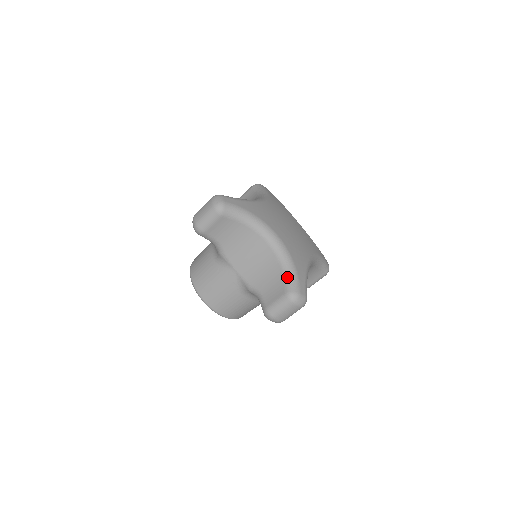
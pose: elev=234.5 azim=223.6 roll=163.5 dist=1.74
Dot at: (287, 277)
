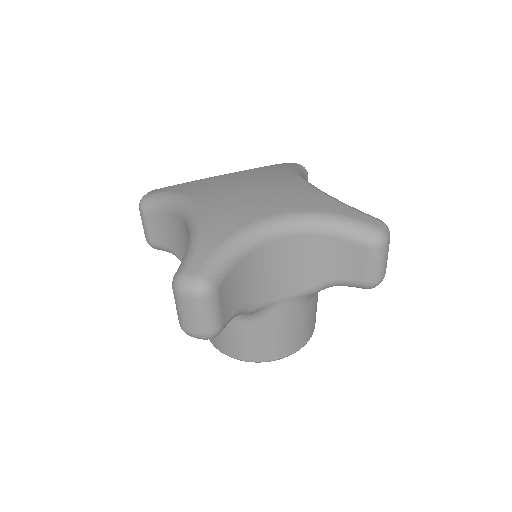
Dot at: (346, 234)
